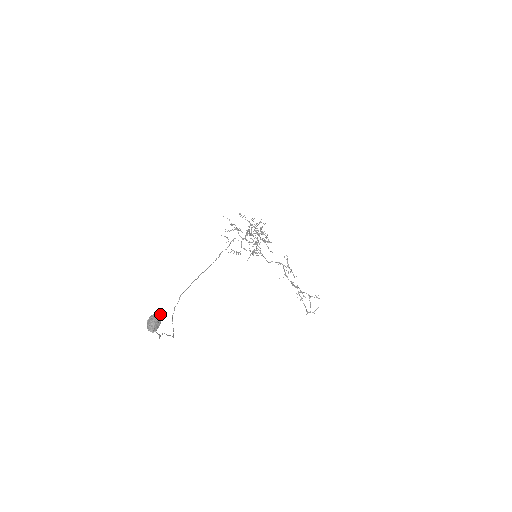
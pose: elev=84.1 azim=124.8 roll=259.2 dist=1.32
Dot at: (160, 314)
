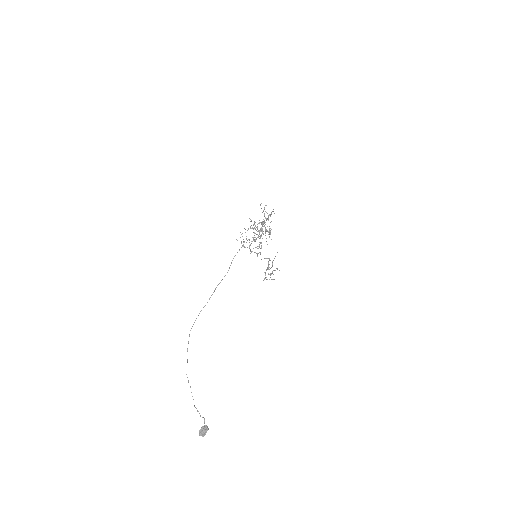
Dot at: (208, 429)
